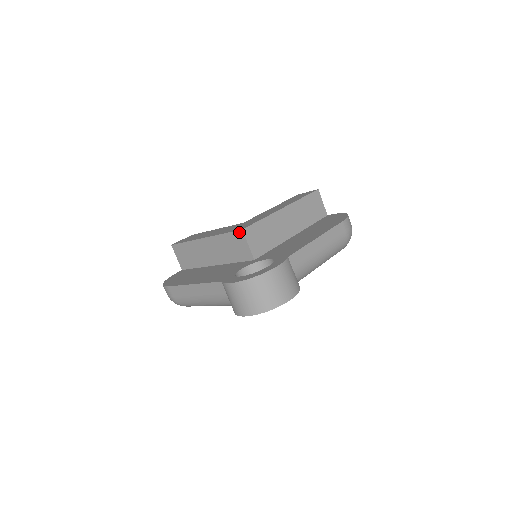
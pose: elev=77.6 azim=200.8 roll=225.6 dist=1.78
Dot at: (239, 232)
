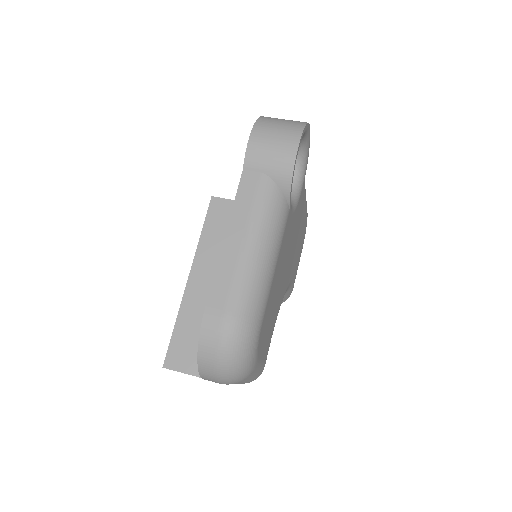
Dot at: (212, 203)
